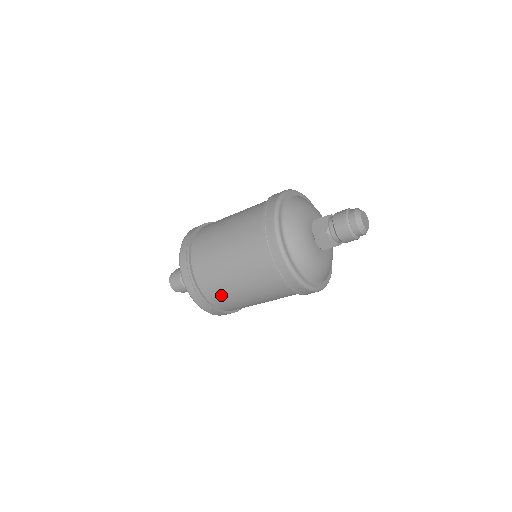
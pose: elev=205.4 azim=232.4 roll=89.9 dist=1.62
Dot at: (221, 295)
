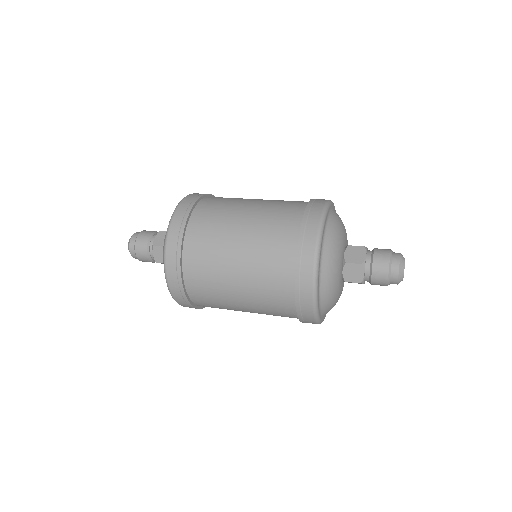
Dot at: (205, 282)
